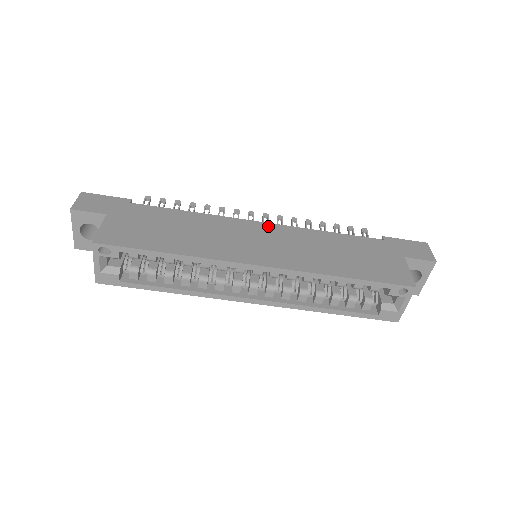
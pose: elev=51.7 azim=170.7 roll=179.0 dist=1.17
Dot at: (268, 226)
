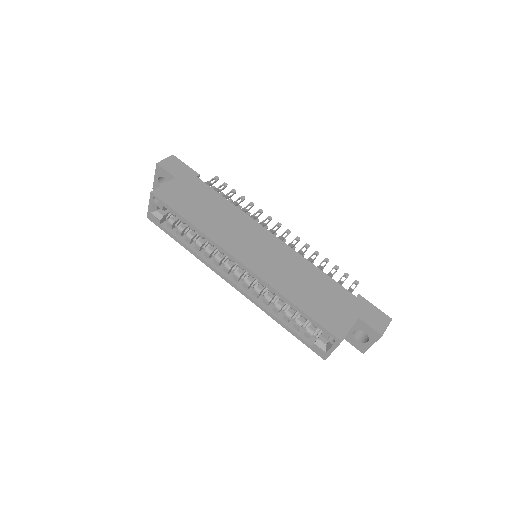
Dot at: (275, 240)
